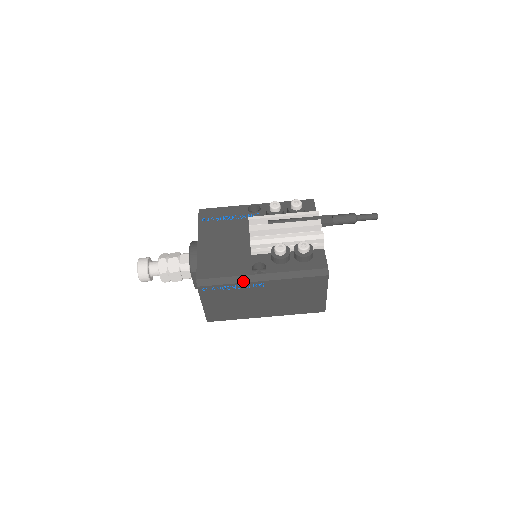
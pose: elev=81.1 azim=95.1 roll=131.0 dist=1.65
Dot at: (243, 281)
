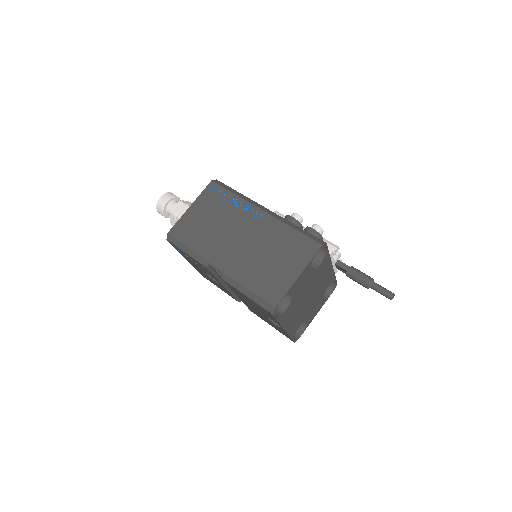
Dot at: (248, 201)
